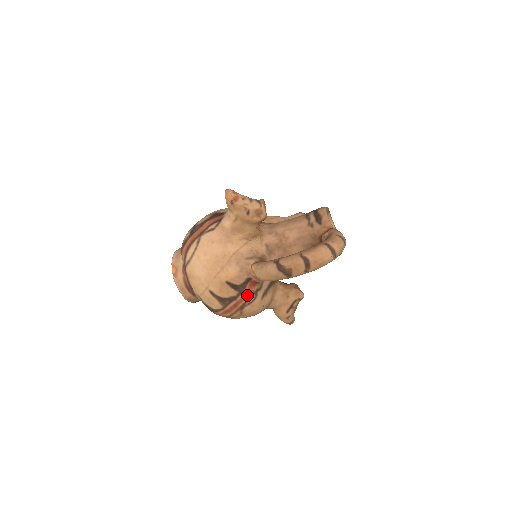
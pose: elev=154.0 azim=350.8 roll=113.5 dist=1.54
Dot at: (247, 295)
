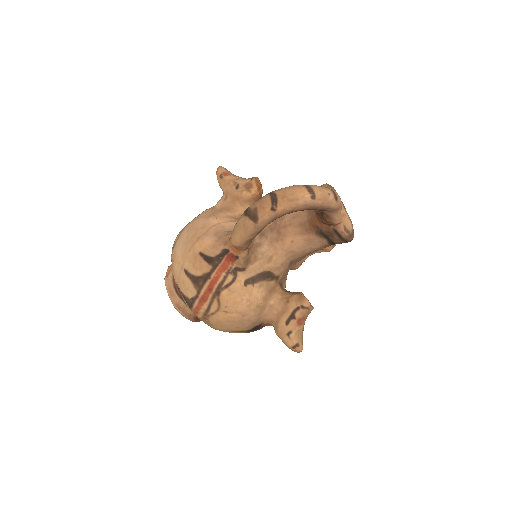
Dot at: (223, 272)
